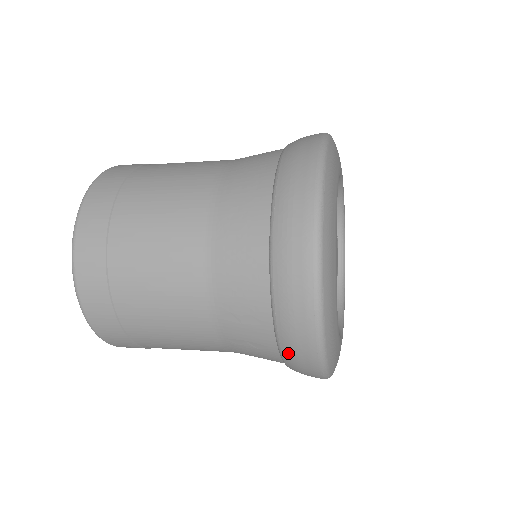
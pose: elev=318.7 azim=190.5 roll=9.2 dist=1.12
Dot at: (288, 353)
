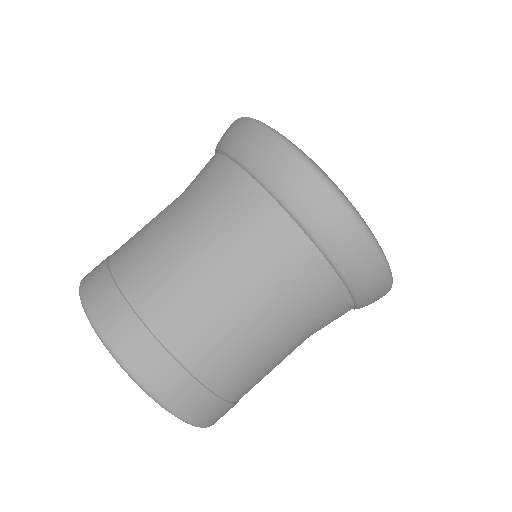
Dot at: (366, 301)
